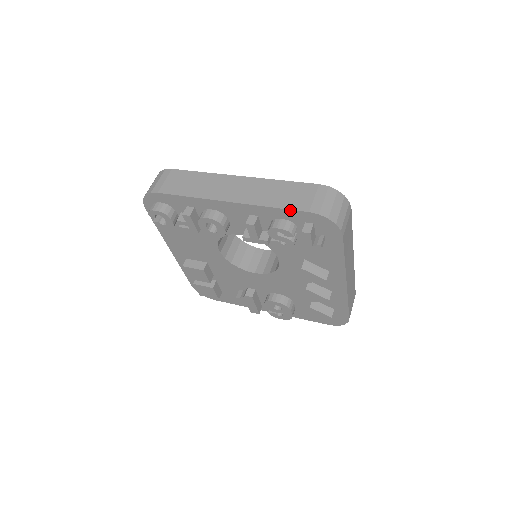
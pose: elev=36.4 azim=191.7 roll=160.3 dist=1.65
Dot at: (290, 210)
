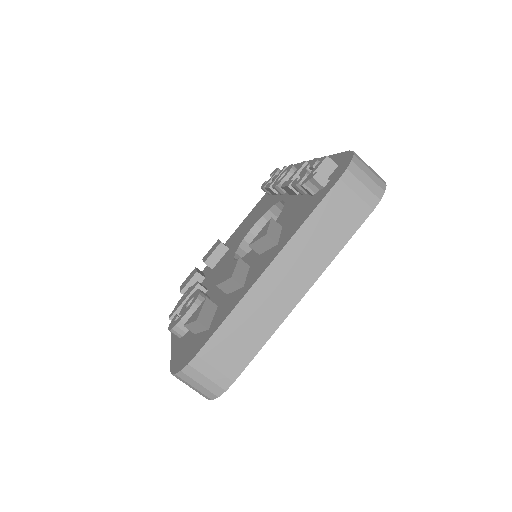
Dot at: (341, 153)
